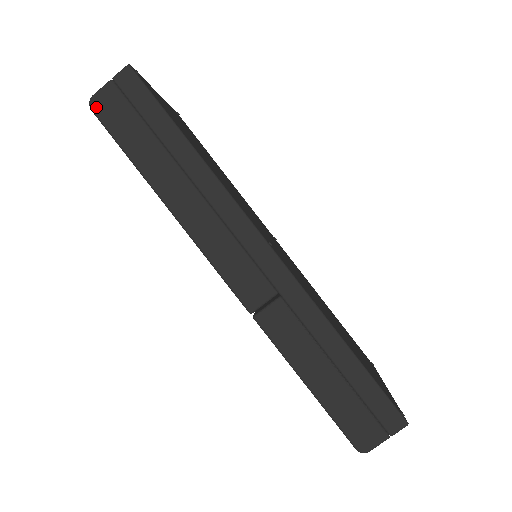
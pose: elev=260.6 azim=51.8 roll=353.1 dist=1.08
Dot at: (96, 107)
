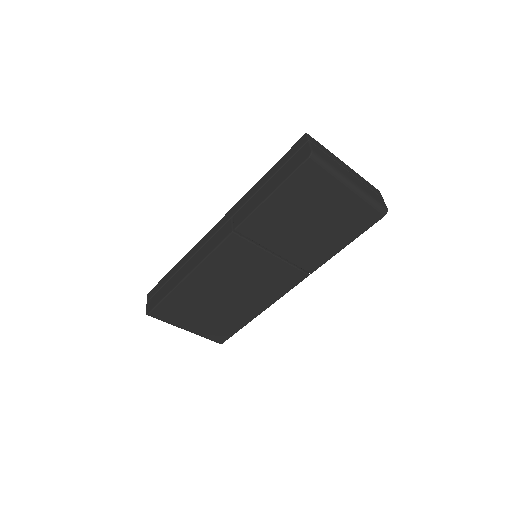
Dot at: (148, 311)
